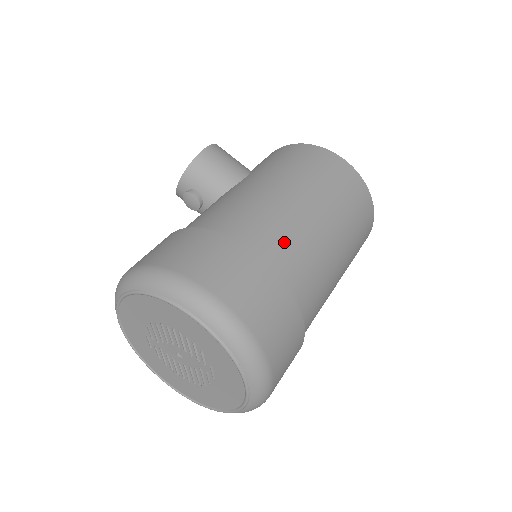
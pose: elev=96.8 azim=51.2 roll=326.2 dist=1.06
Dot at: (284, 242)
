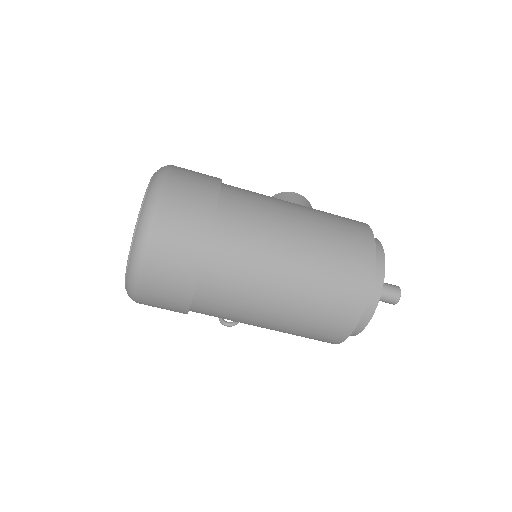
Dot at: (248, 205)
